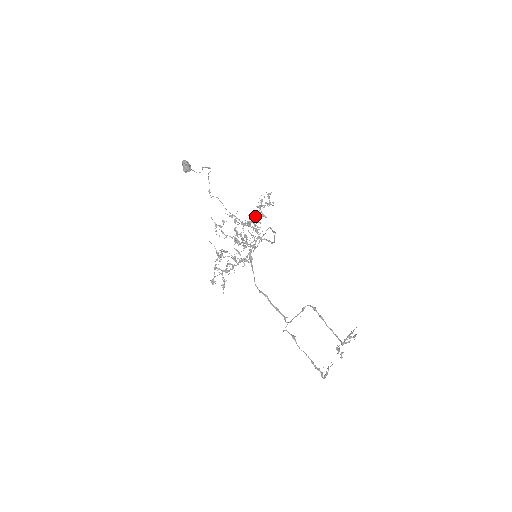
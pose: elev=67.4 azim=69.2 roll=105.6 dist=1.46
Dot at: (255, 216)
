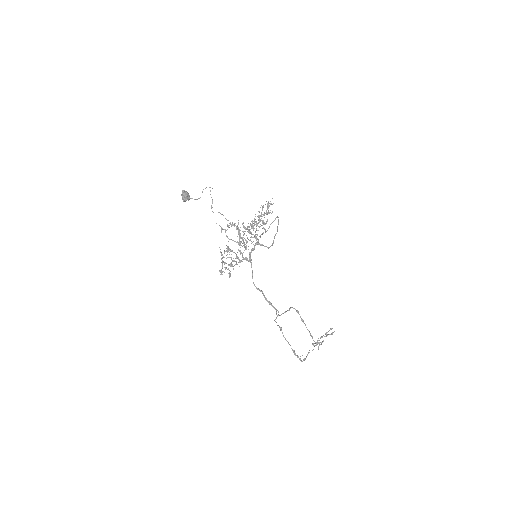
Dot at: (255, 224)
